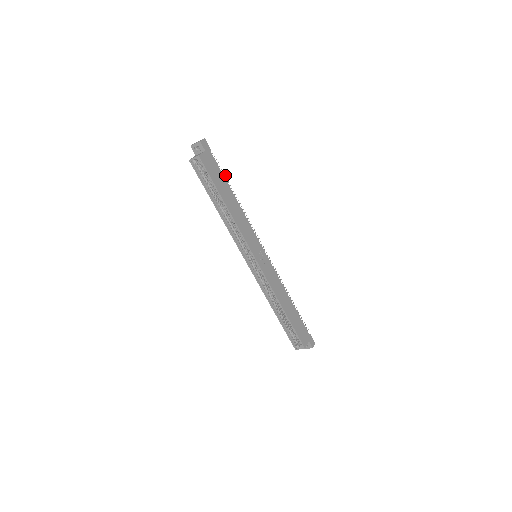
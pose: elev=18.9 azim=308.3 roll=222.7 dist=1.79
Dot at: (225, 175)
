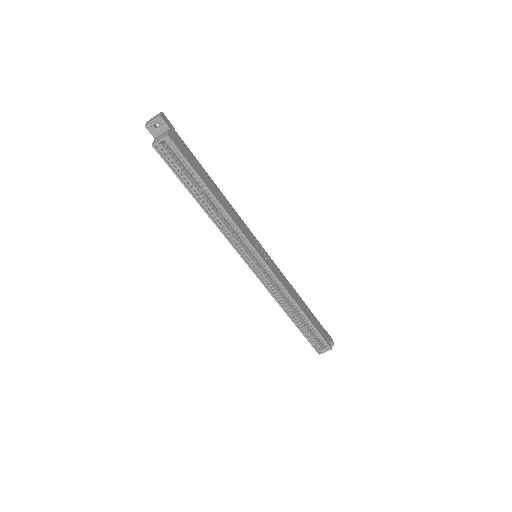
Dot at: occluded
